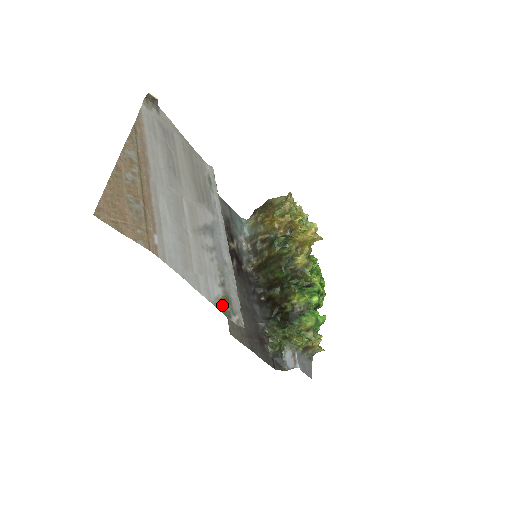
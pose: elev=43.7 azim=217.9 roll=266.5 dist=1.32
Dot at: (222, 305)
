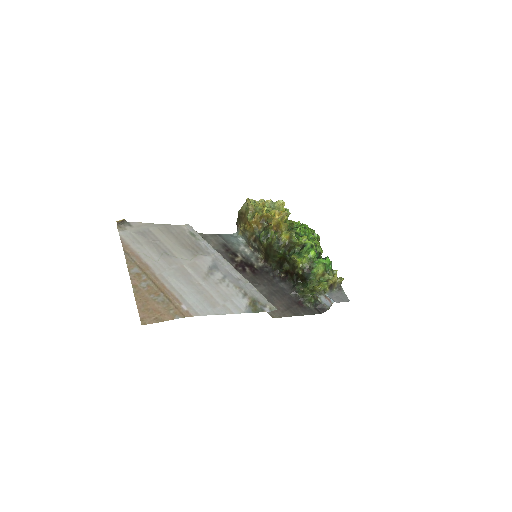
Dot at: (253, 308)
